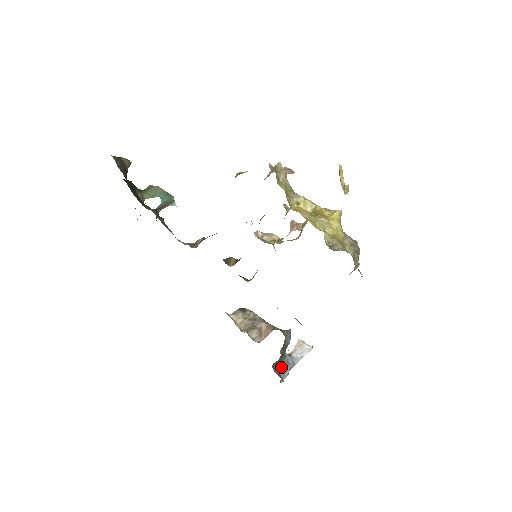
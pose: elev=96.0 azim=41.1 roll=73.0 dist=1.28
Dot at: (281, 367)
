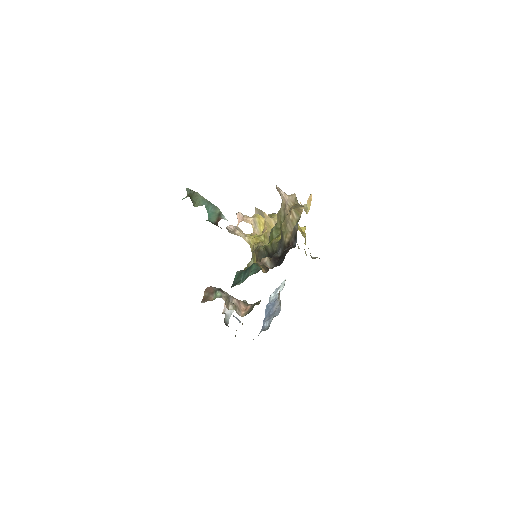
Dot at: occluded
